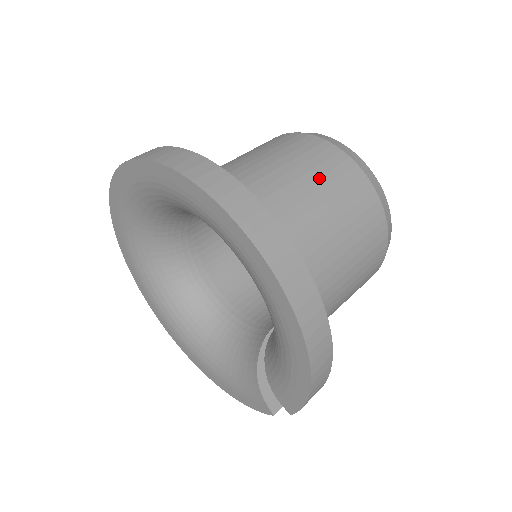
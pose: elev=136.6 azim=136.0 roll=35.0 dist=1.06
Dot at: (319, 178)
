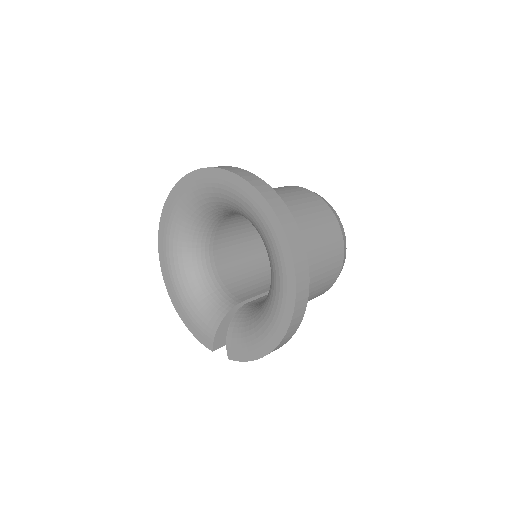
Dot at: (325, 246)
